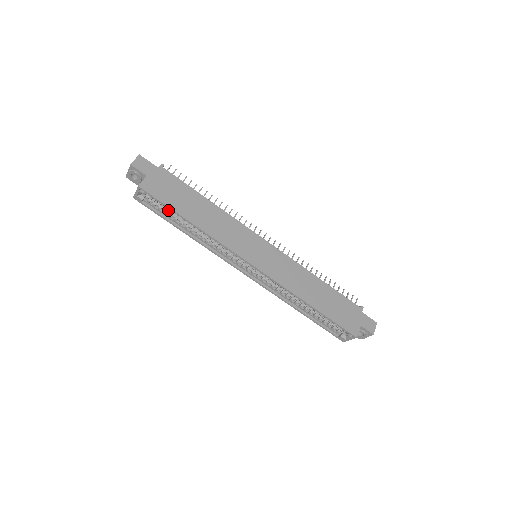
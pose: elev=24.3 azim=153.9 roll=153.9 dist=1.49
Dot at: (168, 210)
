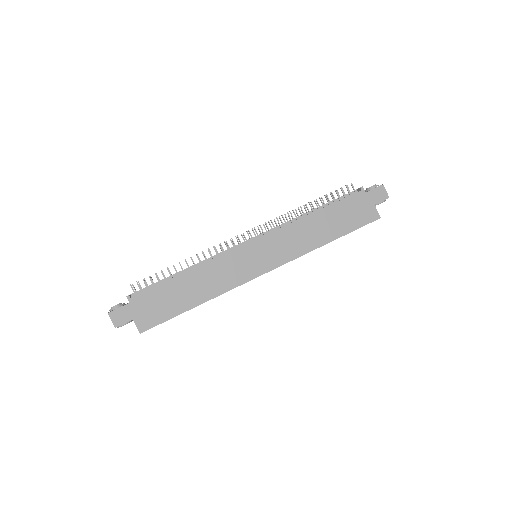
Dot at: occluded
